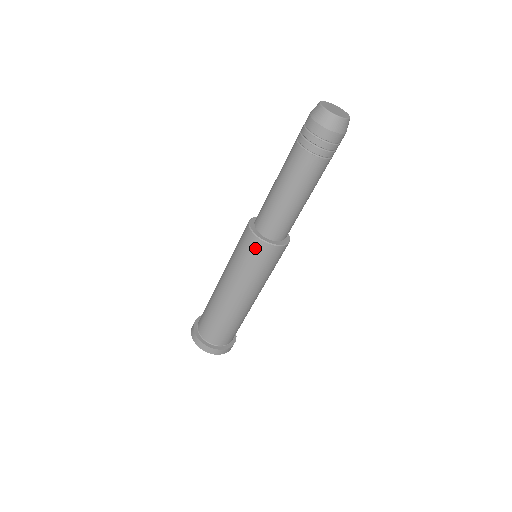
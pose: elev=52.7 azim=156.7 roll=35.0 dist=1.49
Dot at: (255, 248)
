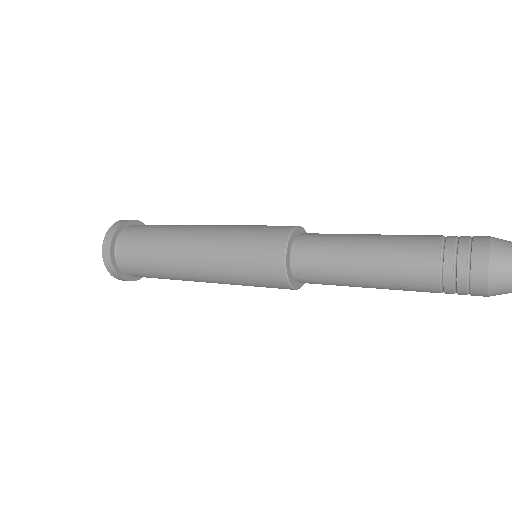
Dot at: (276, 287)
